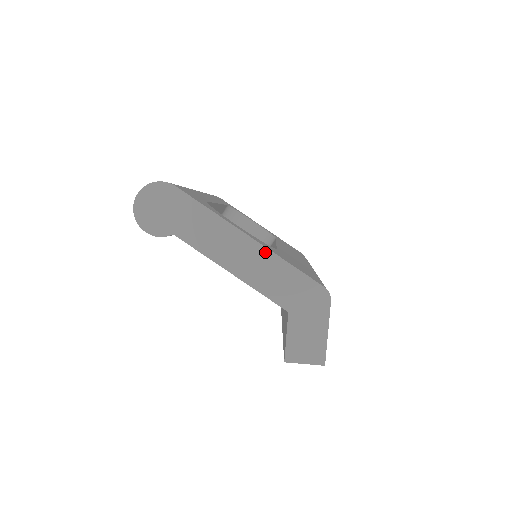
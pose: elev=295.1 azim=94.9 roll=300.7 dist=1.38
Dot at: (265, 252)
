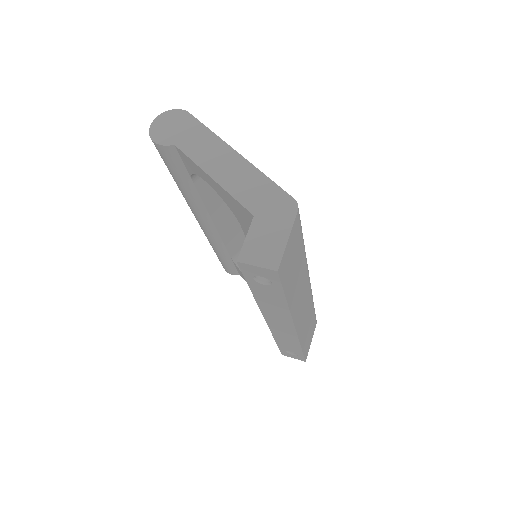
Dot at: (247, 165)
